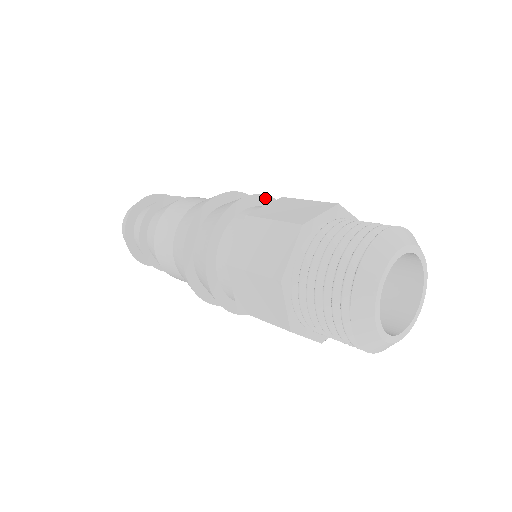
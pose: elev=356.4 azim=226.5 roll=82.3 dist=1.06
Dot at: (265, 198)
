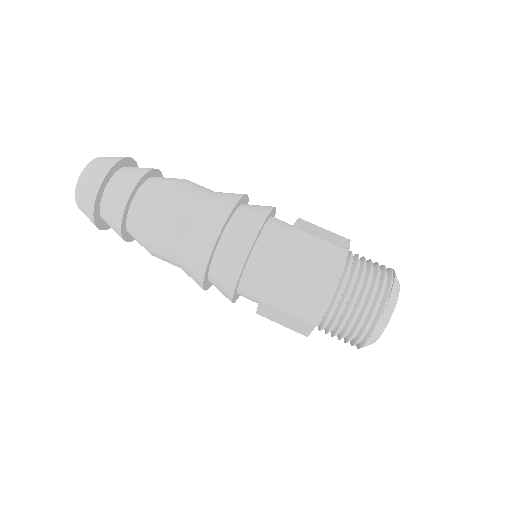
Dot at: (269, 215)
